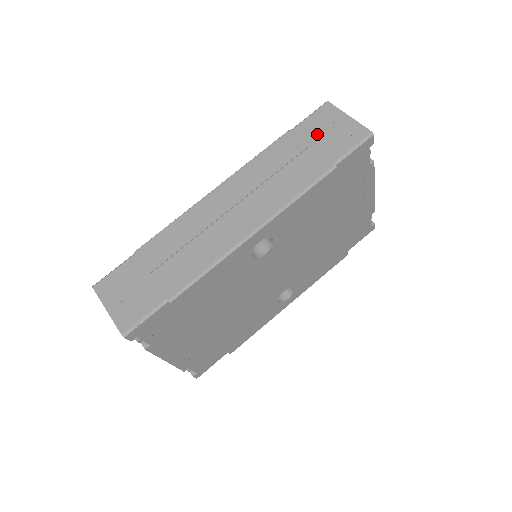
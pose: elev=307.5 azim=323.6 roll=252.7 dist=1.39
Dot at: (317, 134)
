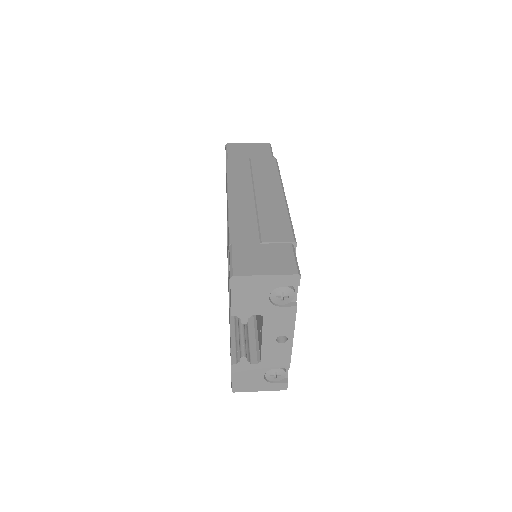
Dot at: (245, 154)
